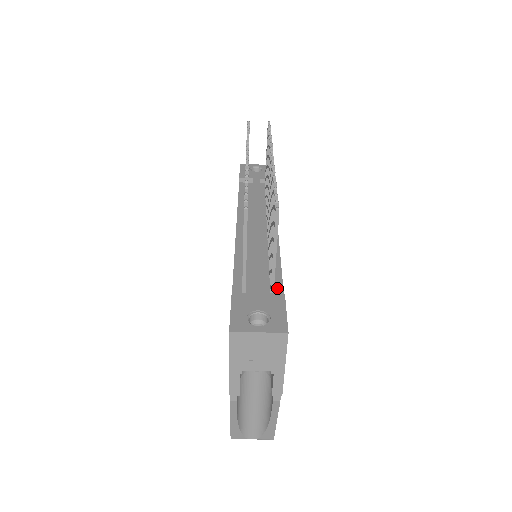
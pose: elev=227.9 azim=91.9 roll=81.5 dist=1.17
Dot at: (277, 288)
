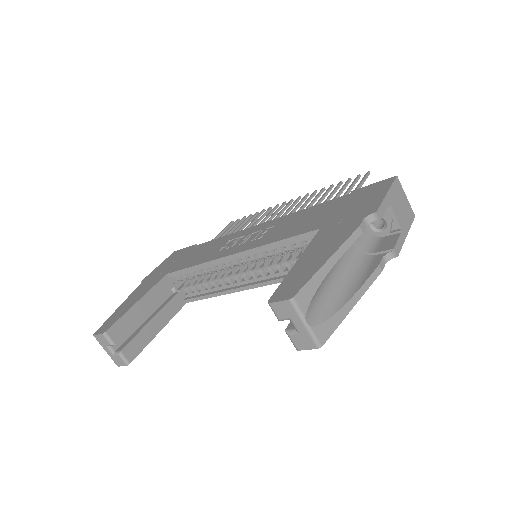
Dot at: occluded
